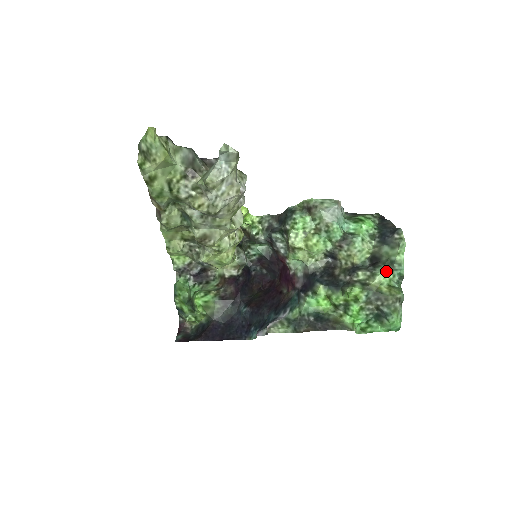
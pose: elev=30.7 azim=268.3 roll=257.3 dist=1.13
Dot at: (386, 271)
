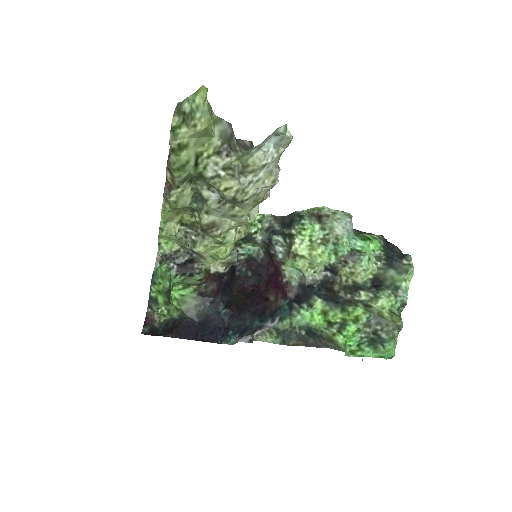
Dot at: (390, 296)
